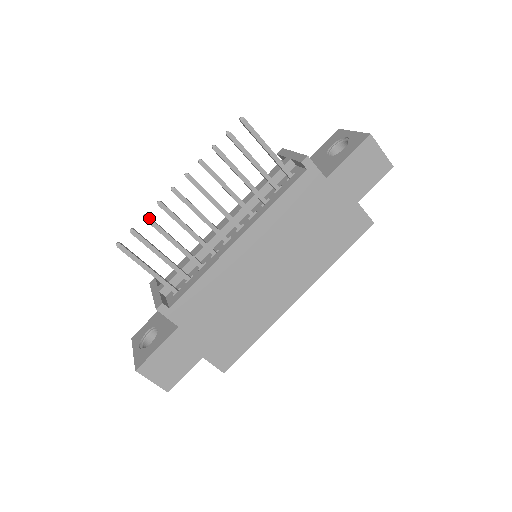
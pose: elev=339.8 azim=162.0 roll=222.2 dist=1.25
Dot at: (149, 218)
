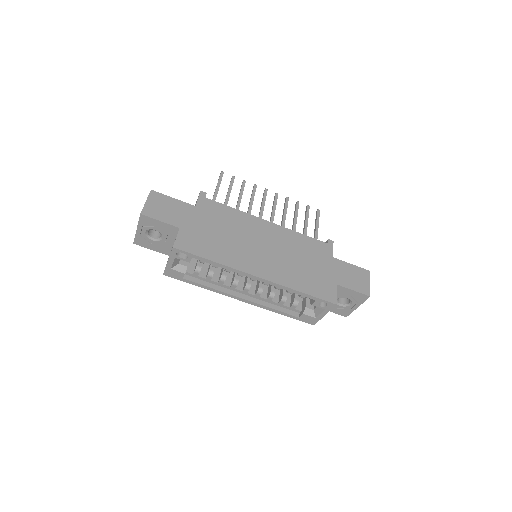
Dot at: (245, 182)
